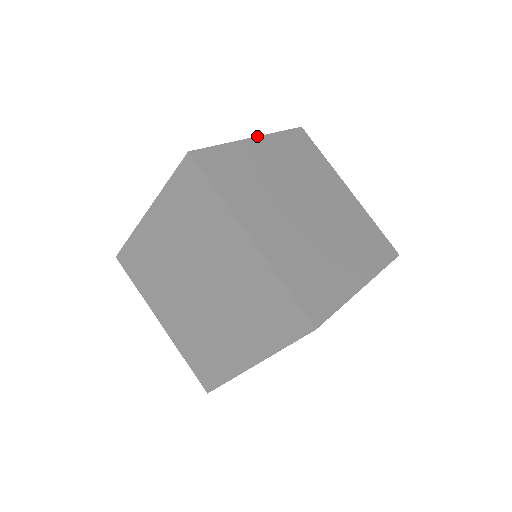
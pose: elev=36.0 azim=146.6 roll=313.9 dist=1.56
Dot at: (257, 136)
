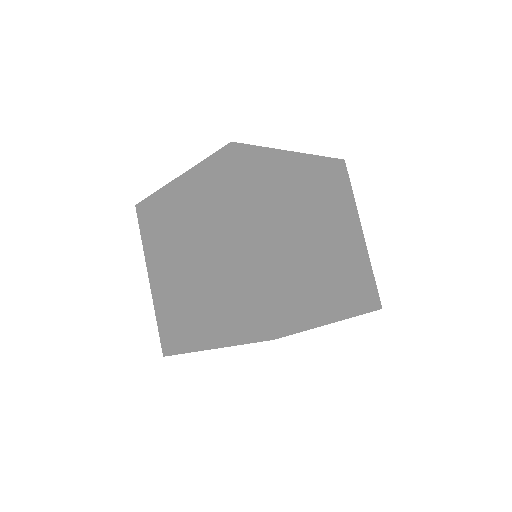
Dot at: (299, 152)
